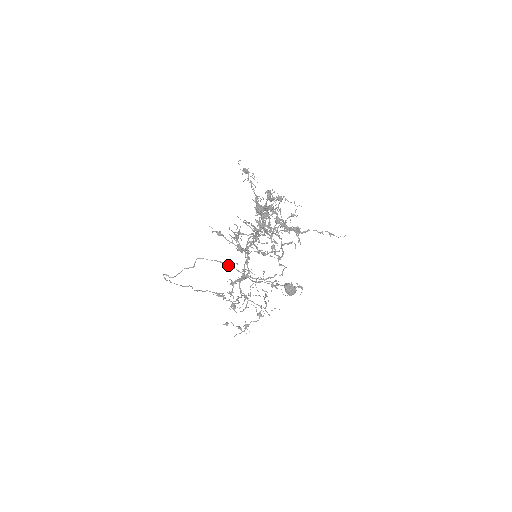
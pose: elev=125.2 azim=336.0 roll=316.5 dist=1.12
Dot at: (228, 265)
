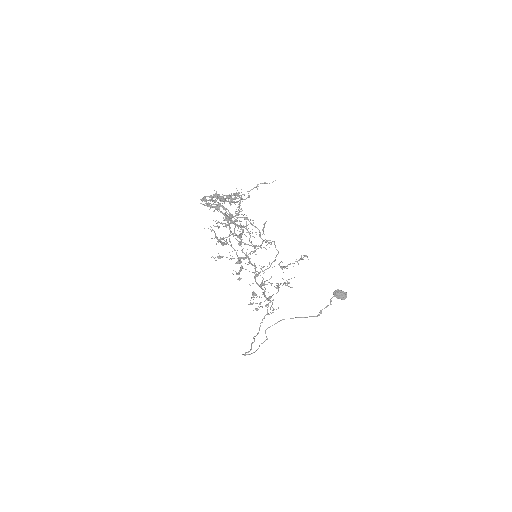
Dot at: (290, 318)
